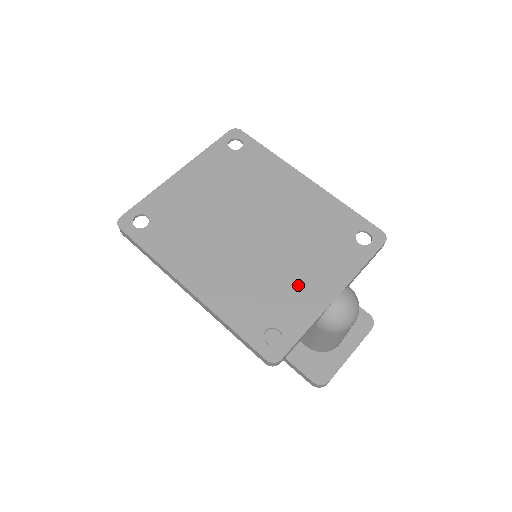
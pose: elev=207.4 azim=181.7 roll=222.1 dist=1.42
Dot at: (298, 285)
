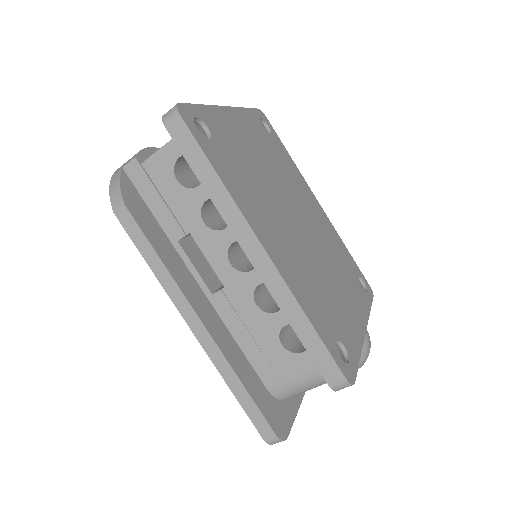
Dot at: (342, 303)
